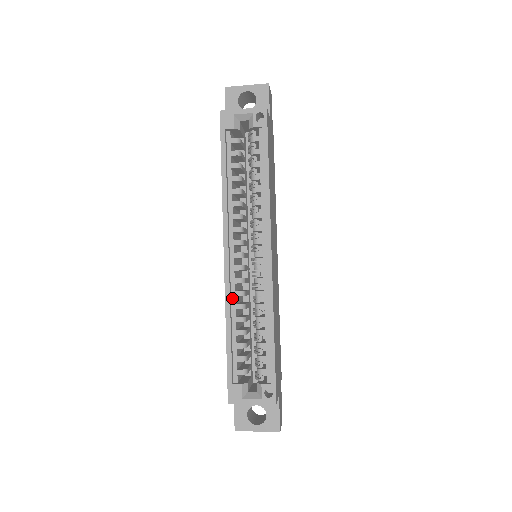
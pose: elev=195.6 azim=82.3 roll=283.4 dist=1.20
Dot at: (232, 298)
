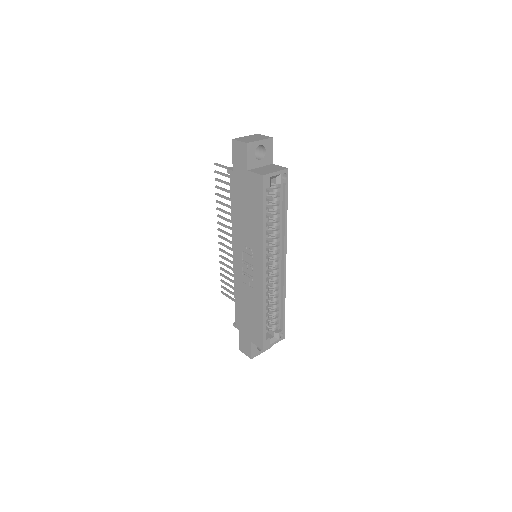
Dot at: (264, 294)
